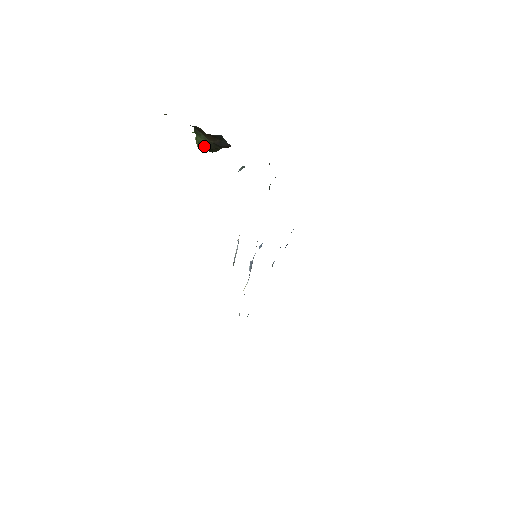
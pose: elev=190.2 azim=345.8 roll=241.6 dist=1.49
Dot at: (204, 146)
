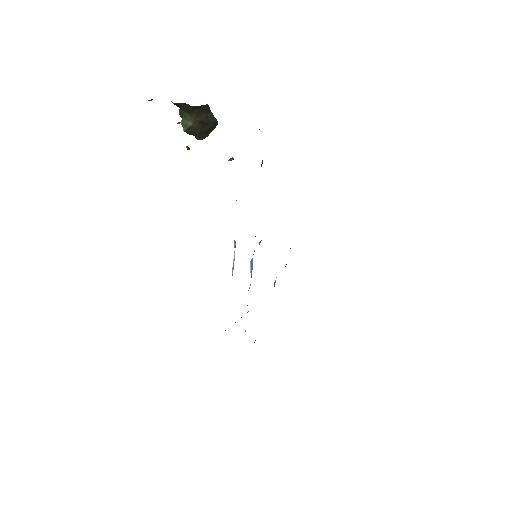
Dot at: (190, 130)
